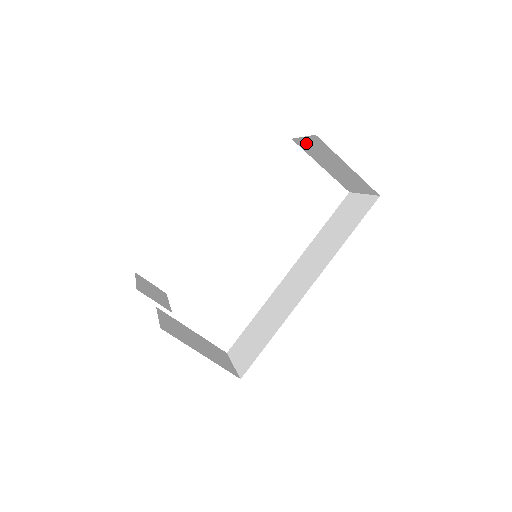
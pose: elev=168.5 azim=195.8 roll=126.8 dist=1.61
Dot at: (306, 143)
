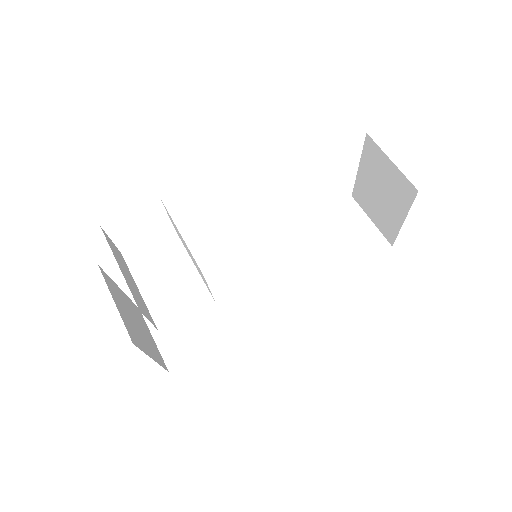
Dot at: (383, 161)
